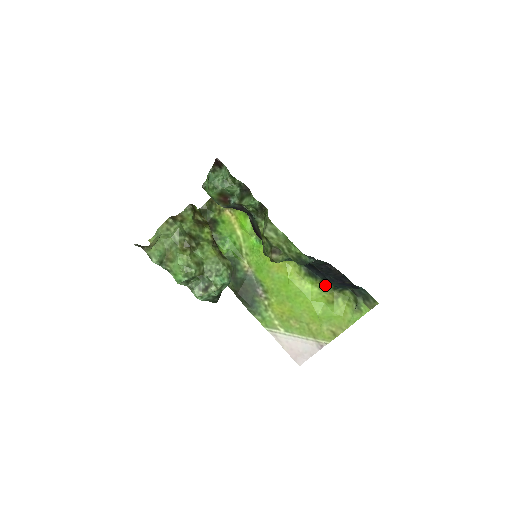
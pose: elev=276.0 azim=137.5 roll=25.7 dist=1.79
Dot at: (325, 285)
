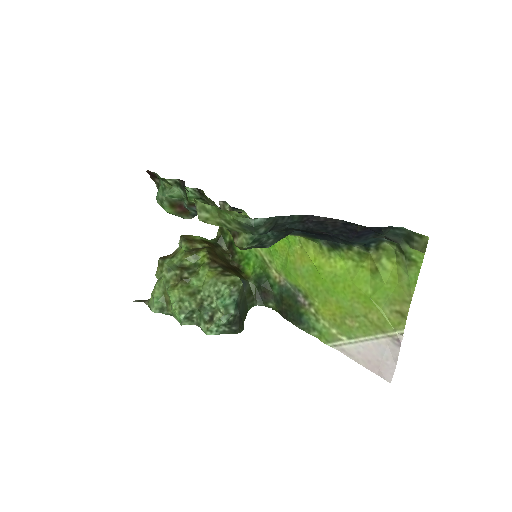
Dot at: (356, 251)
